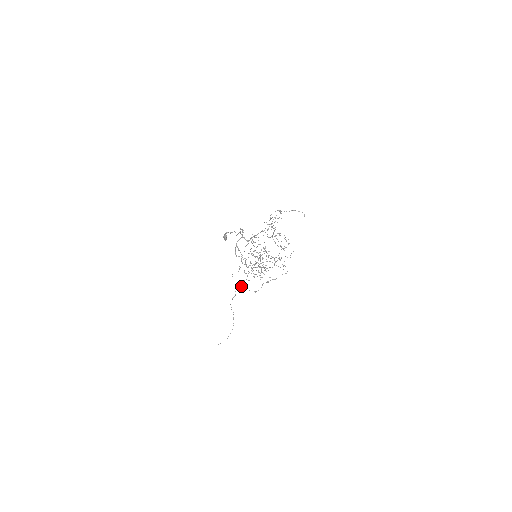
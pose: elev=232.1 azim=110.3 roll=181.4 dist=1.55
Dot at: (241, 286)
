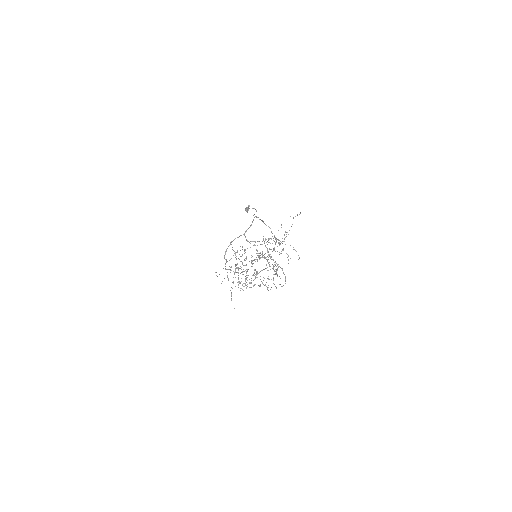
Dot at: occluded
